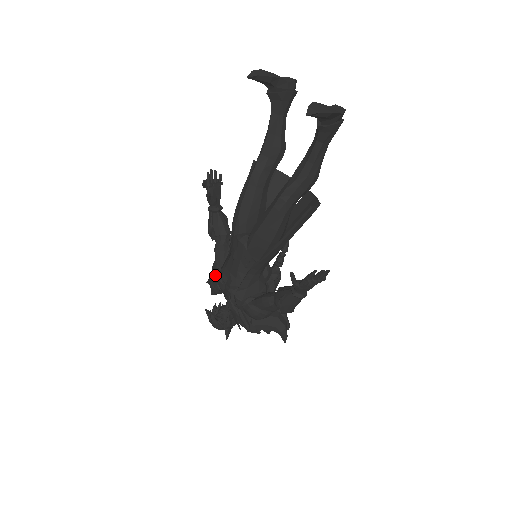
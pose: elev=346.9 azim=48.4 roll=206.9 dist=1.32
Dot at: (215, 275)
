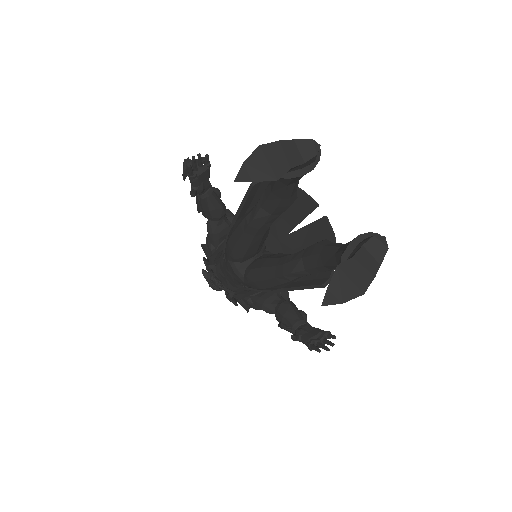
Dot at: (209, 268)
